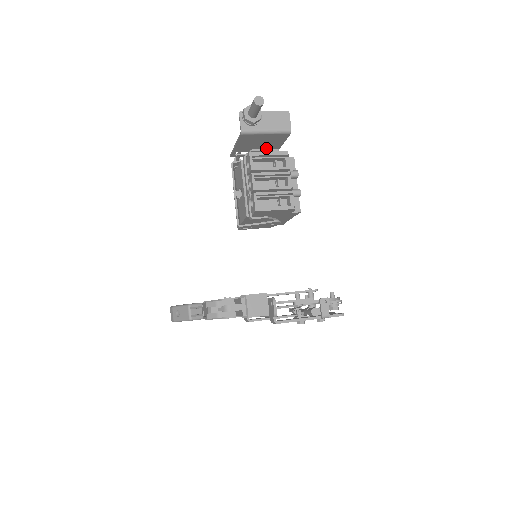
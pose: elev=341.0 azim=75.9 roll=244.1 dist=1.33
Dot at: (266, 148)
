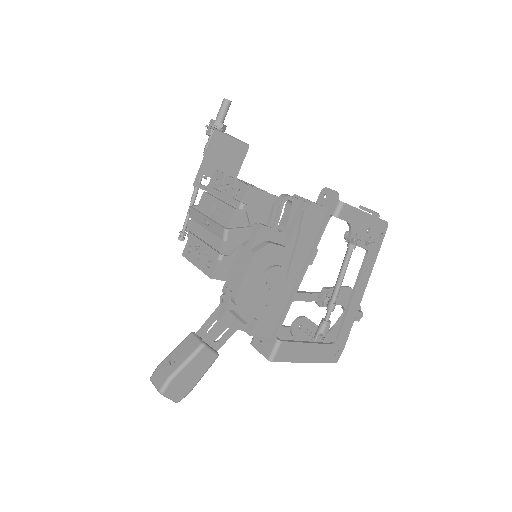
Dot at: occluded
